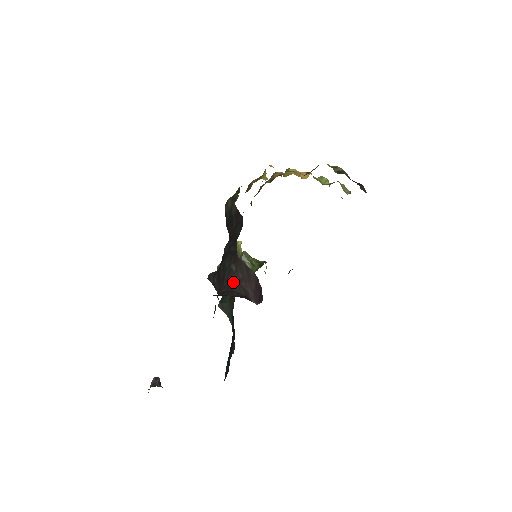
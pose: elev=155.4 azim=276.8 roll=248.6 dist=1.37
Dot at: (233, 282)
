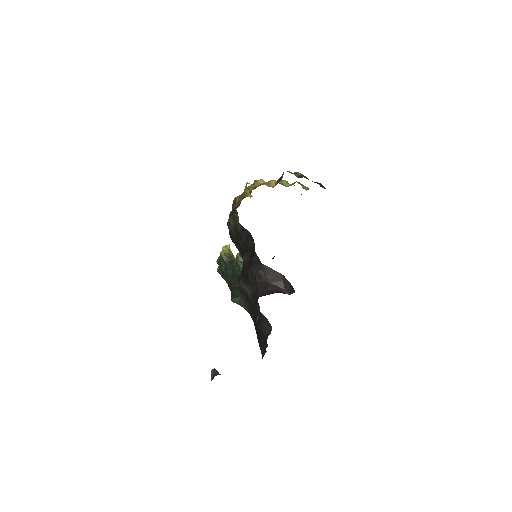
Dot at: (266, 283)
